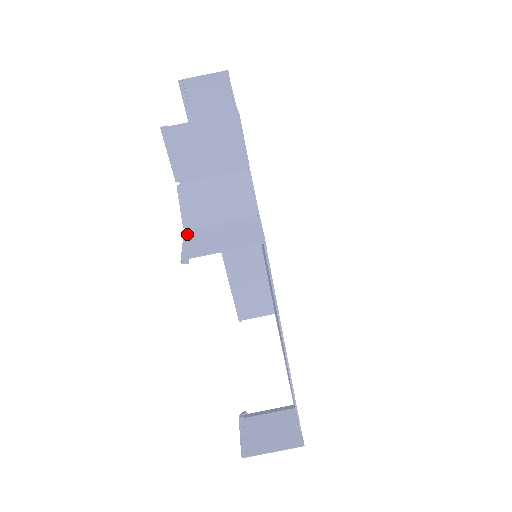
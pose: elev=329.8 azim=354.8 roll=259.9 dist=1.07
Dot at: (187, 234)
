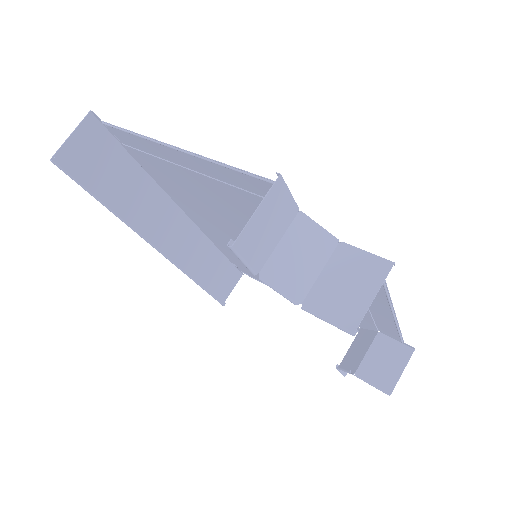
Dot at: (311, 308)
